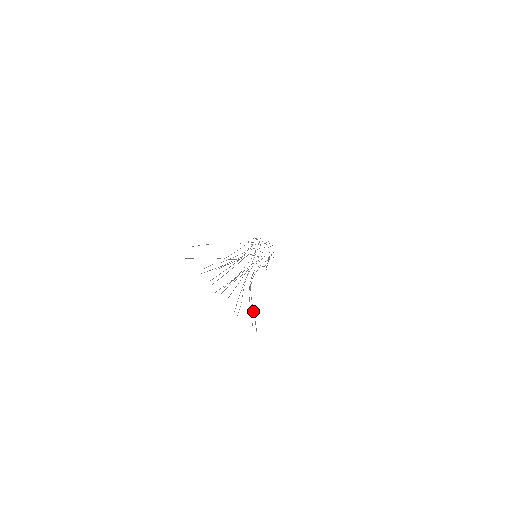
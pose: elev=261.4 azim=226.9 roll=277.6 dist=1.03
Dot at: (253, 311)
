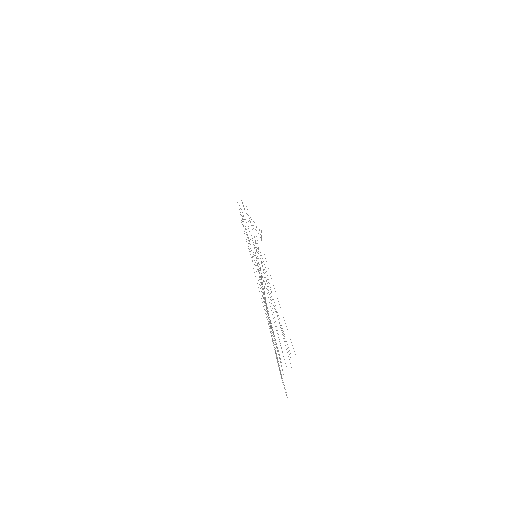
Dot at: occluded
